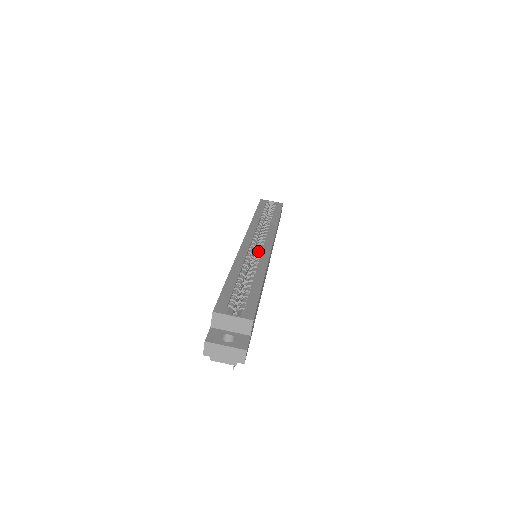
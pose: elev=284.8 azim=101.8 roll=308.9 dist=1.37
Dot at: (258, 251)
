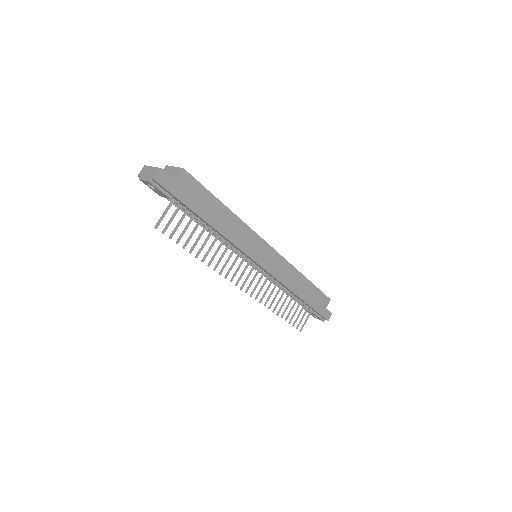
Dot at: occluded
